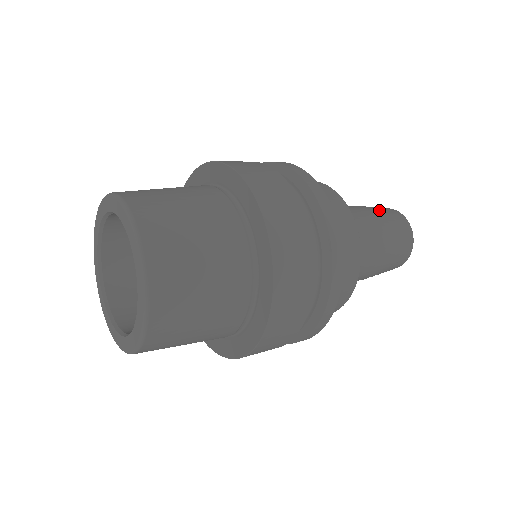
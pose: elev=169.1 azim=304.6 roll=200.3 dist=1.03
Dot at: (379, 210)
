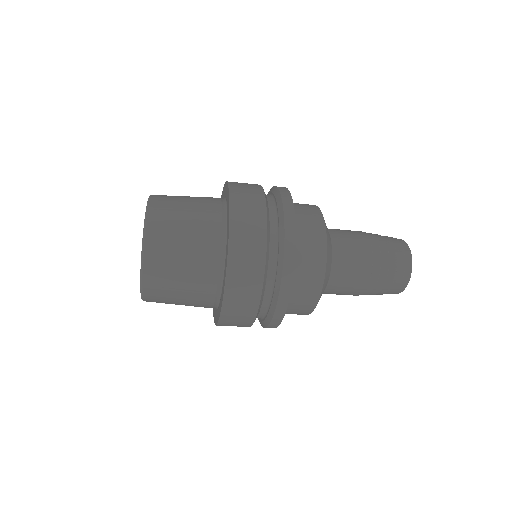
Dot at: occluded
